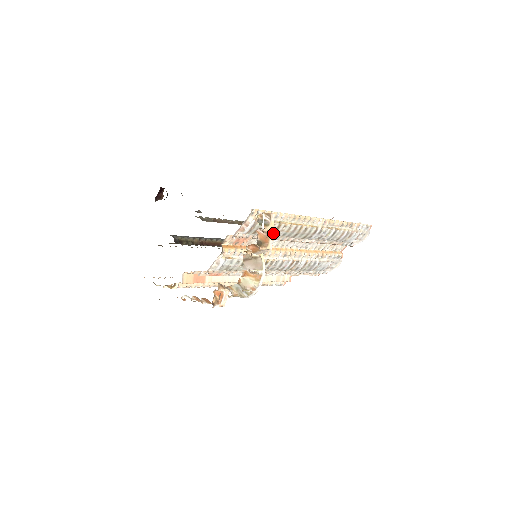
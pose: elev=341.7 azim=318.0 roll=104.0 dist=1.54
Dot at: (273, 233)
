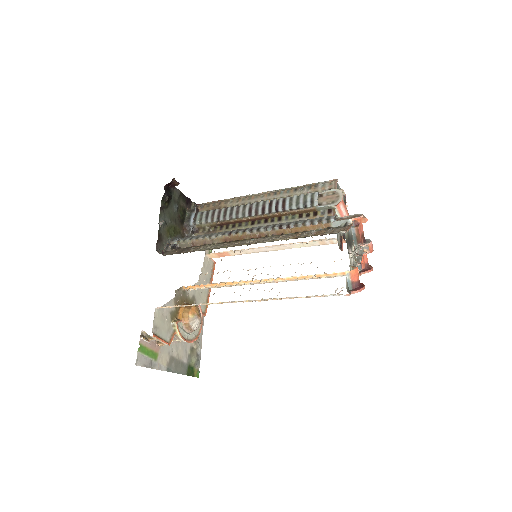
Dot at: occluded
